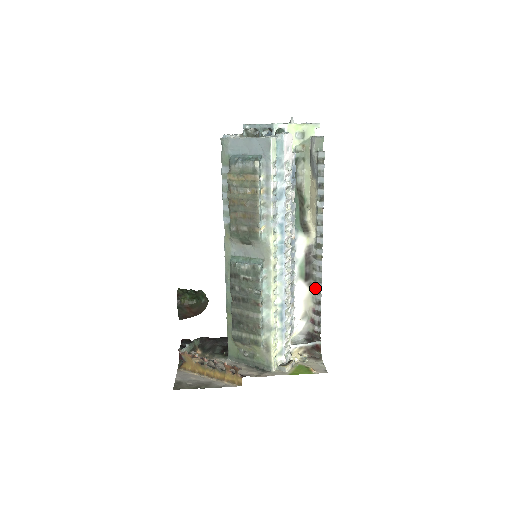
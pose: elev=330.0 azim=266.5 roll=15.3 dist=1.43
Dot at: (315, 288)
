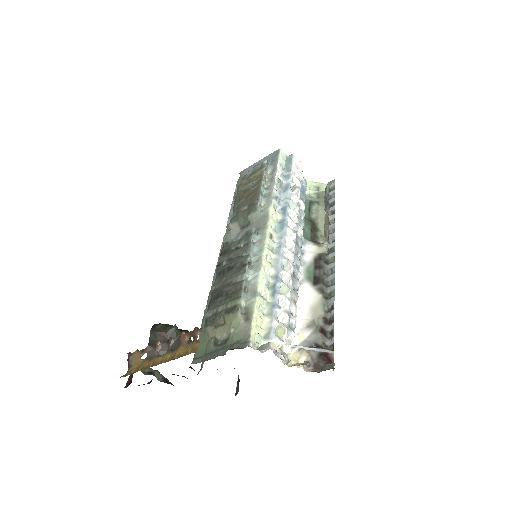
Dot at: (327, 293)
